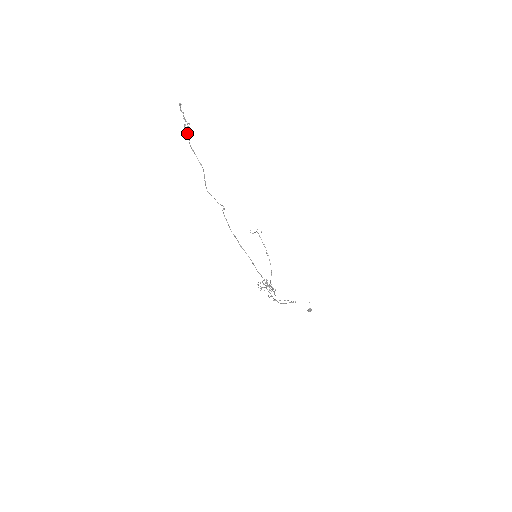
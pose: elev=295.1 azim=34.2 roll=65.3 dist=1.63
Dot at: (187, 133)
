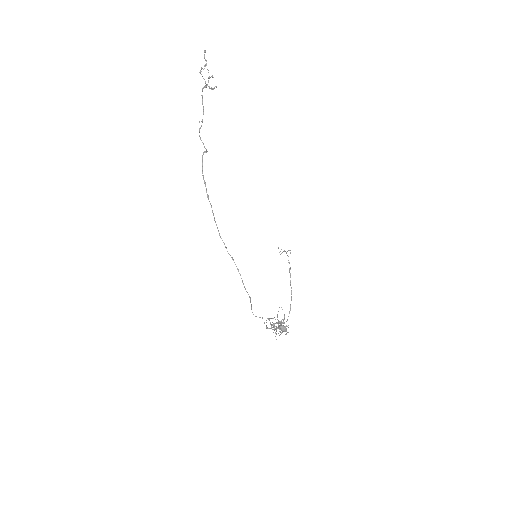
Dot at: (205, 81)
